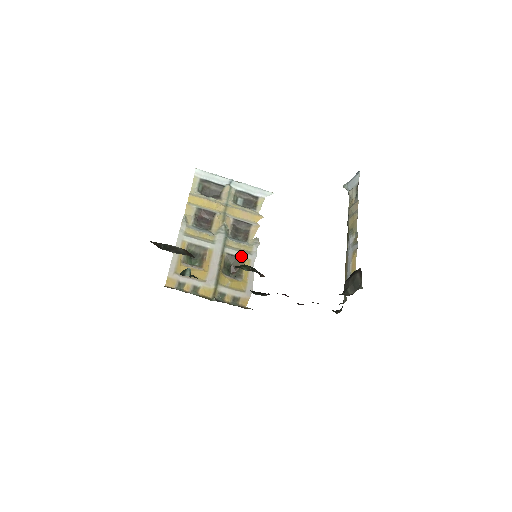
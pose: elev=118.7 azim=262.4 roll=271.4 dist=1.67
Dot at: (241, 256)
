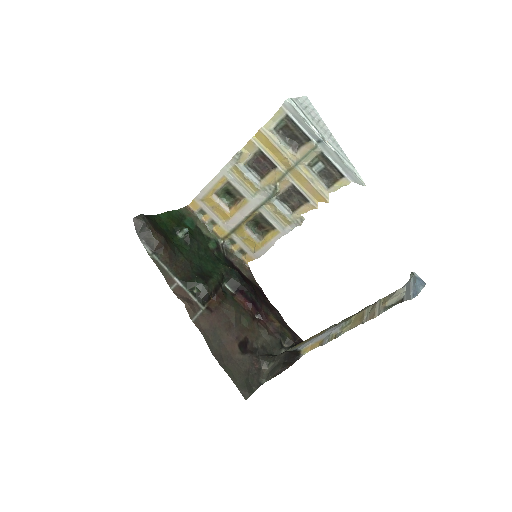
Dot at: (272, 224)
